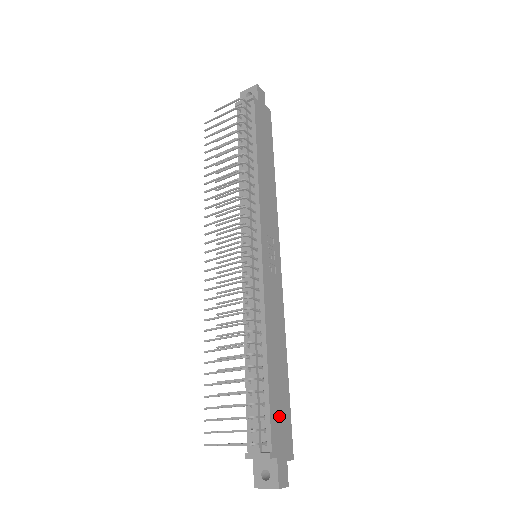
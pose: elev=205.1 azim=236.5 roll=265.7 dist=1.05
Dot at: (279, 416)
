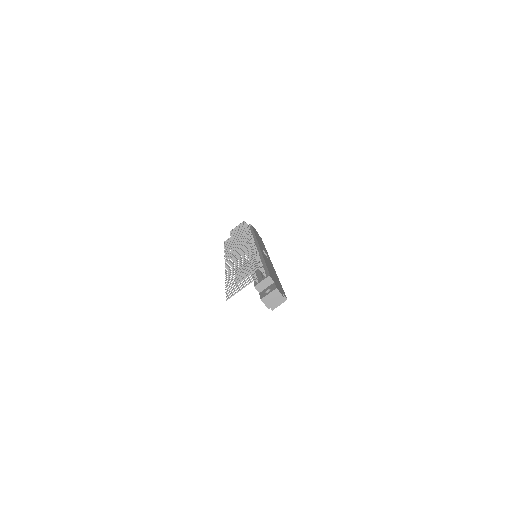
Dot at: (275, 279)
